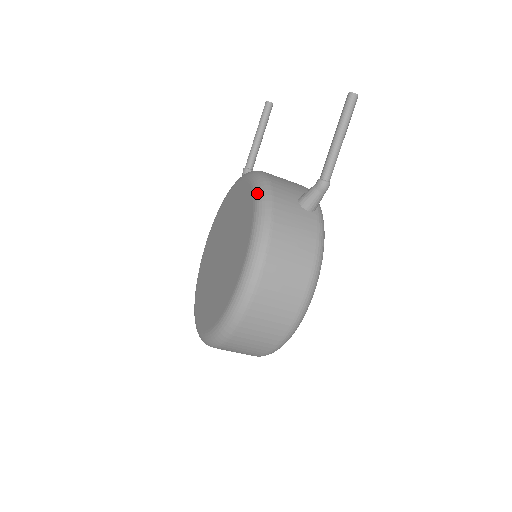
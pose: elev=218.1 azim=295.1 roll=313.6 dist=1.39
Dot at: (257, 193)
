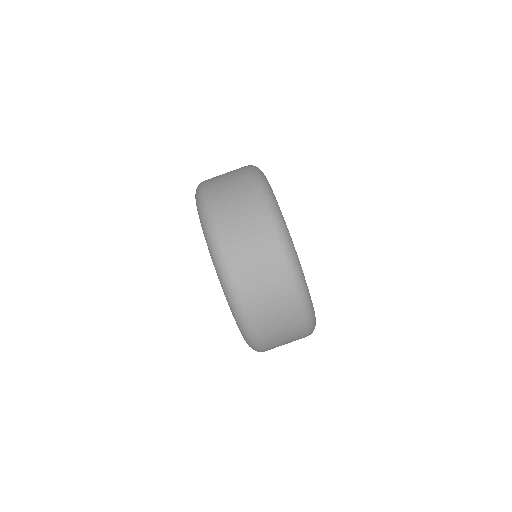
Dot at: occluded
